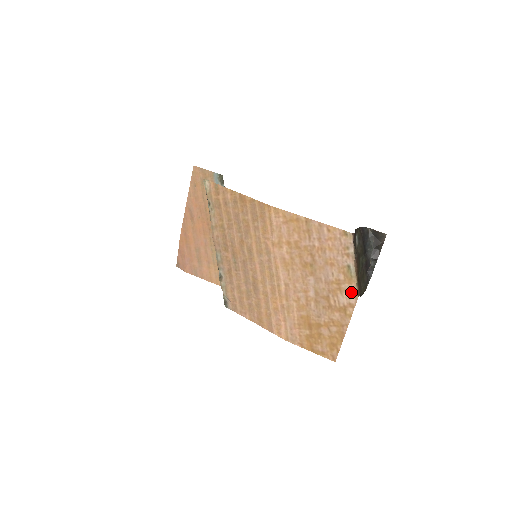
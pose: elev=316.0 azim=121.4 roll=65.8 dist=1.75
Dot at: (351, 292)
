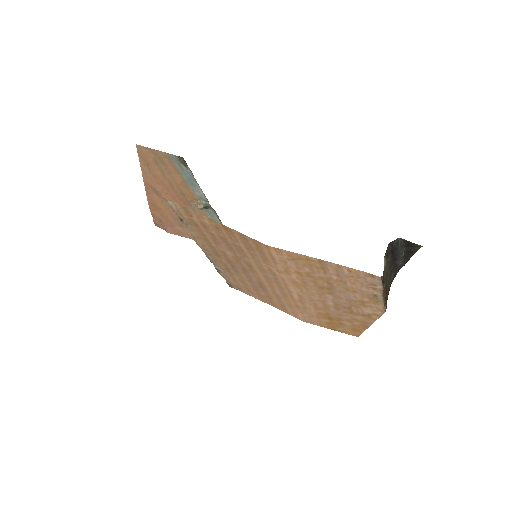
Dot at: (377, 309)
